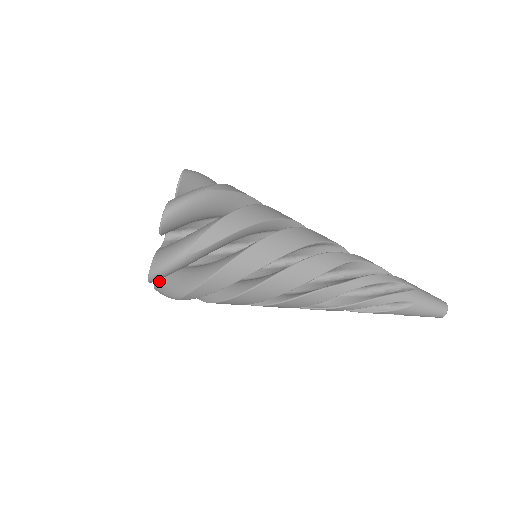
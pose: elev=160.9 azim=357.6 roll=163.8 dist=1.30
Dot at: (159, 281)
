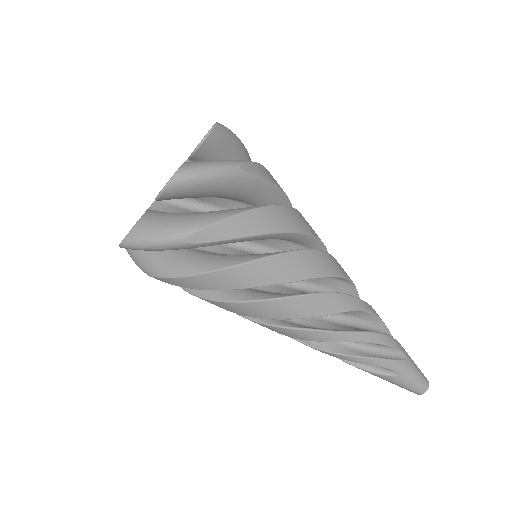
Dot at: (149, 220)
